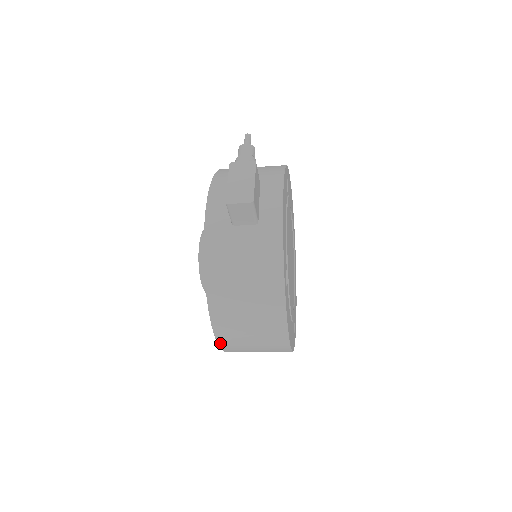
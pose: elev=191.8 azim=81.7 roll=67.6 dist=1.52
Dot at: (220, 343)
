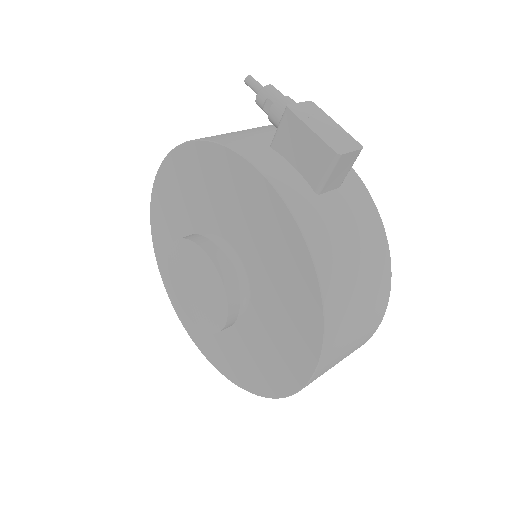
Dot at: (312, 379)
